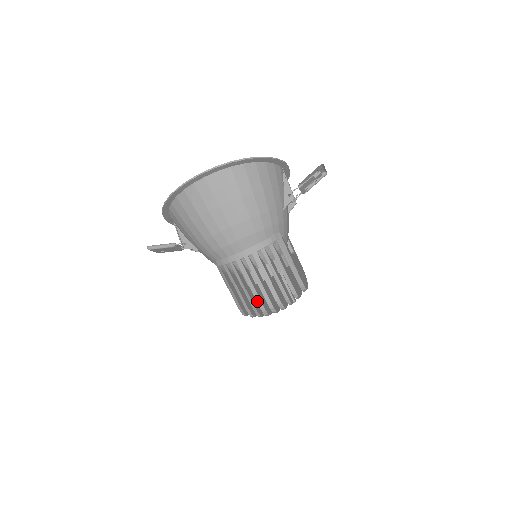
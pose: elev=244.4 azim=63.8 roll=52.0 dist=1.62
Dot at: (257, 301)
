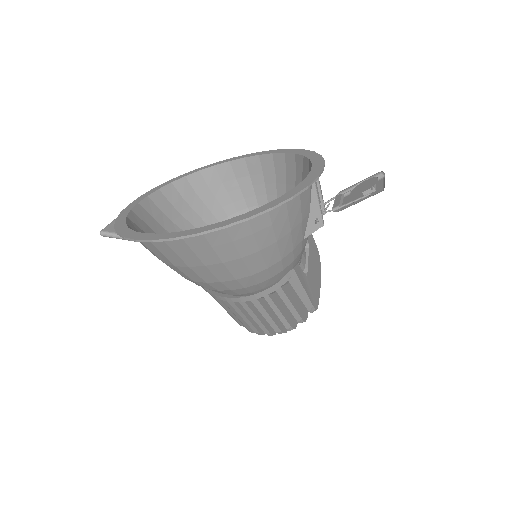
Dot at: (253, 329)
